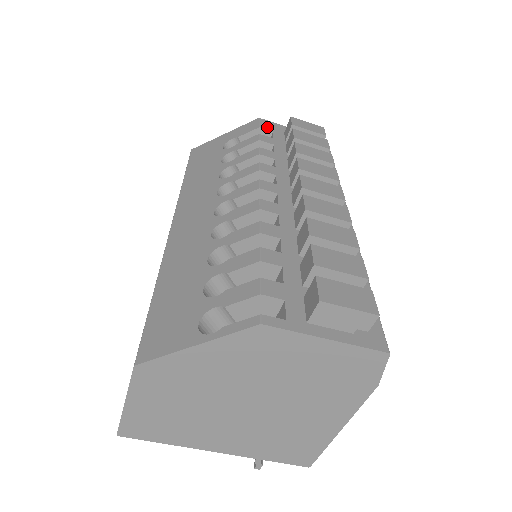
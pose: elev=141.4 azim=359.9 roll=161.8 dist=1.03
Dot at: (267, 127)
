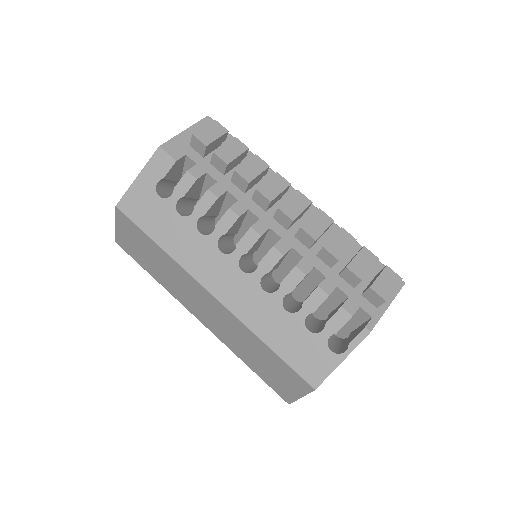
Dot at: (177, 153)
